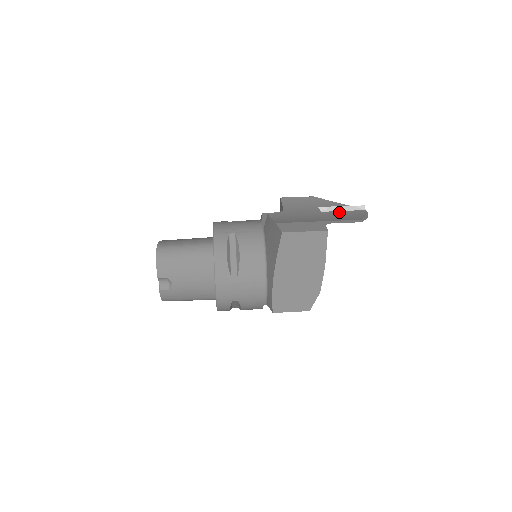
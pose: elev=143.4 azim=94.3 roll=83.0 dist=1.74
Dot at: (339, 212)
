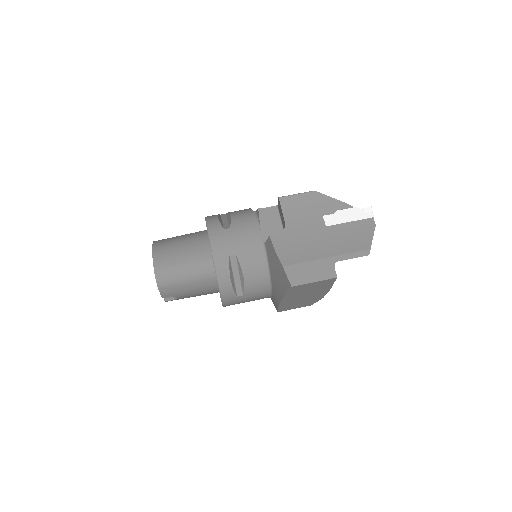
Dot at: (345, 226)
